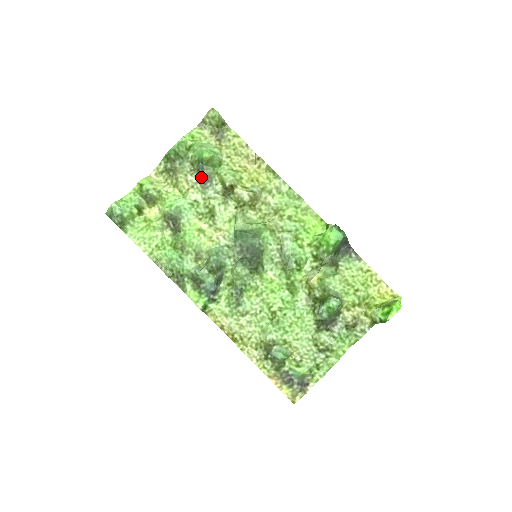
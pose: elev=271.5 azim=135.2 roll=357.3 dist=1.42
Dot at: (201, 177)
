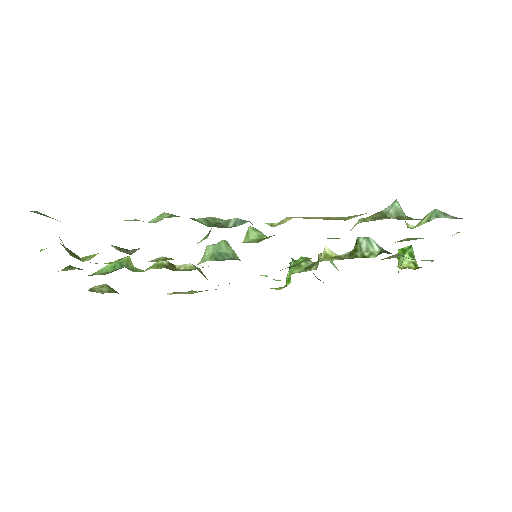
Dot at: occluded
